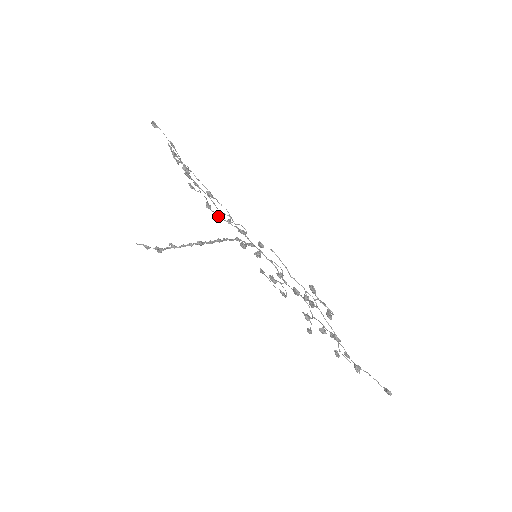
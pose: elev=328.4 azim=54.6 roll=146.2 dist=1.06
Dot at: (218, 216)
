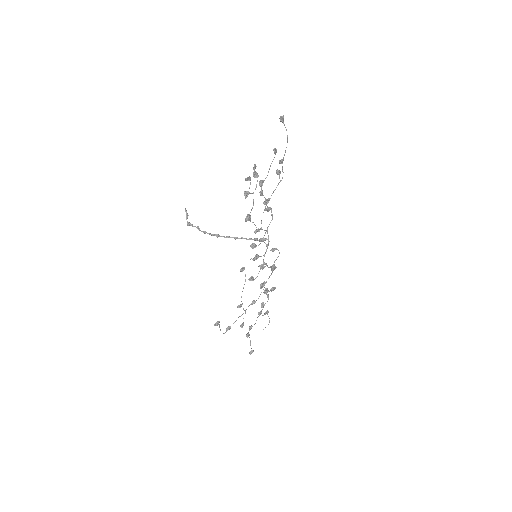
Dot at: (269, 210)
